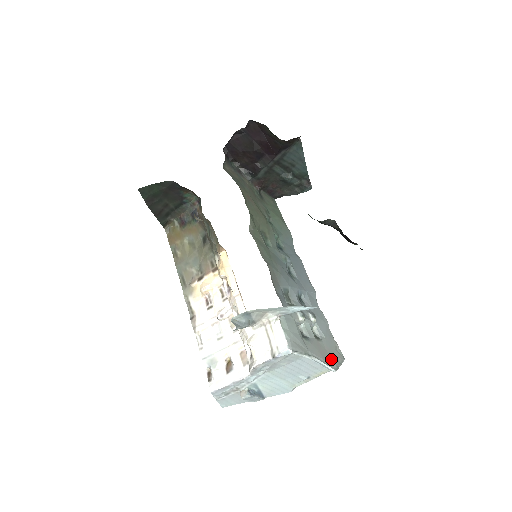
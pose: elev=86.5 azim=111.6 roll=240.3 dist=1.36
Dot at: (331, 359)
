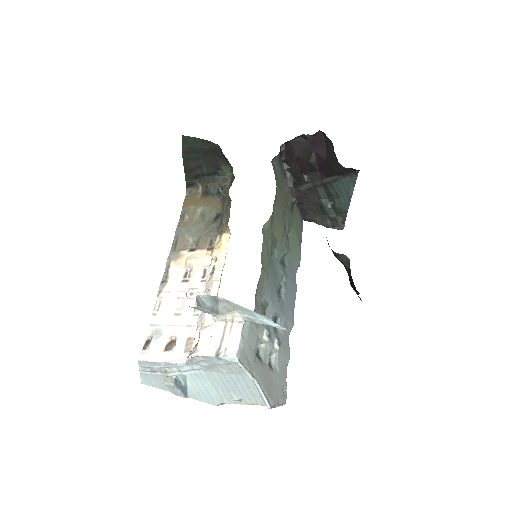
Dot at: (272, 394)
